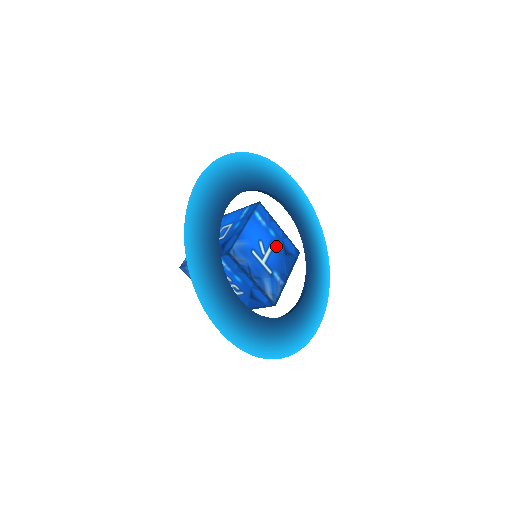
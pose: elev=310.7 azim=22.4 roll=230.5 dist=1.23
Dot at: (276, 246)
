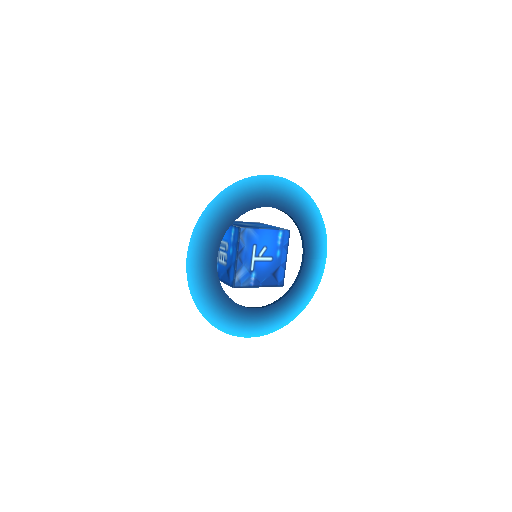
Dot at: (272, 263)
